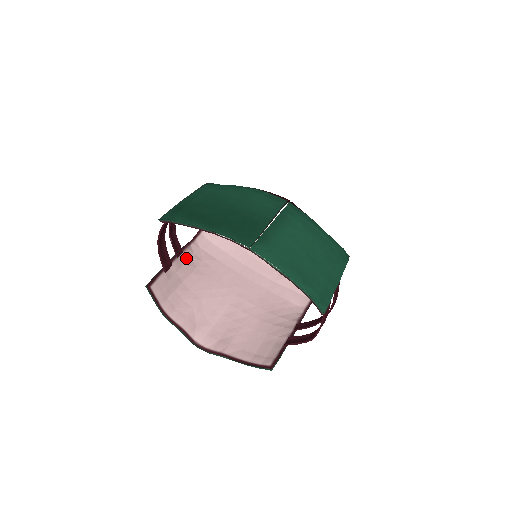
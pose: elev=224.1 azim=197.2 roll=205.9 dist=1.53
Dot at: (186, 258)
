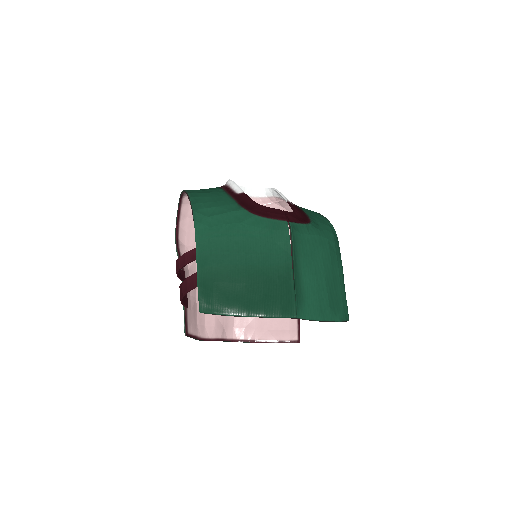
Dot at: (187, 273)
